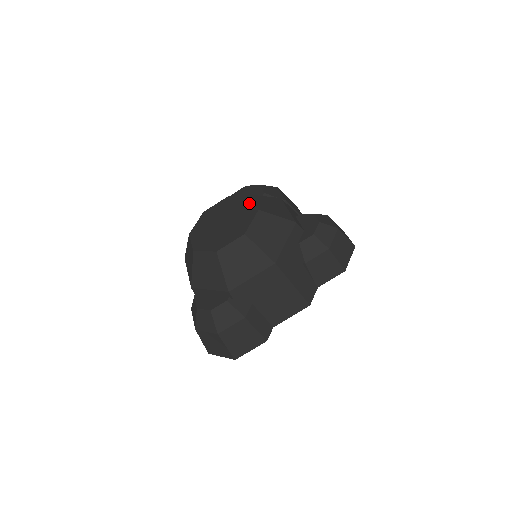
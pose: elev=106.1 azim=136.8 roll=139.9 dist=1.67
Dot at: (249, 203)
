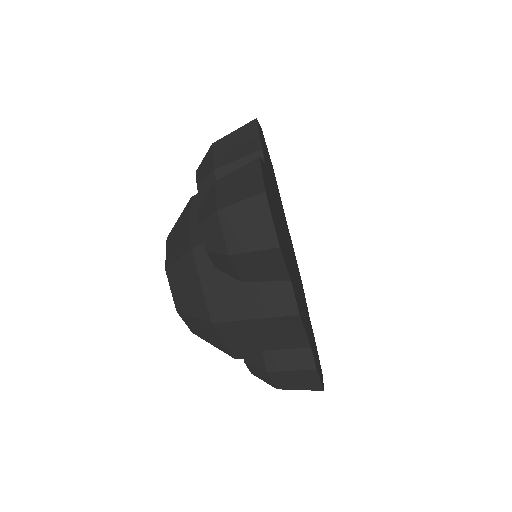
Dot at: occluded
